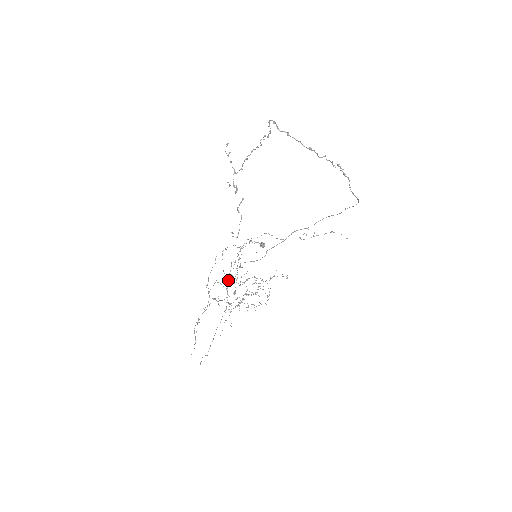
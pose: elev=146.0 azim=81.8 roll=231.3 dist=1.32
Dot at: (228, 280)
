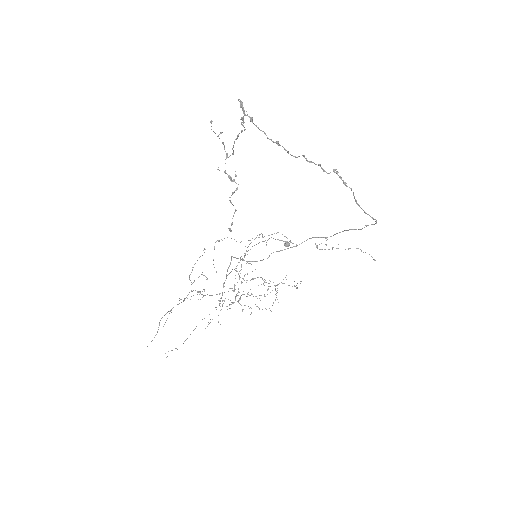
Dot at: (228, 274)
